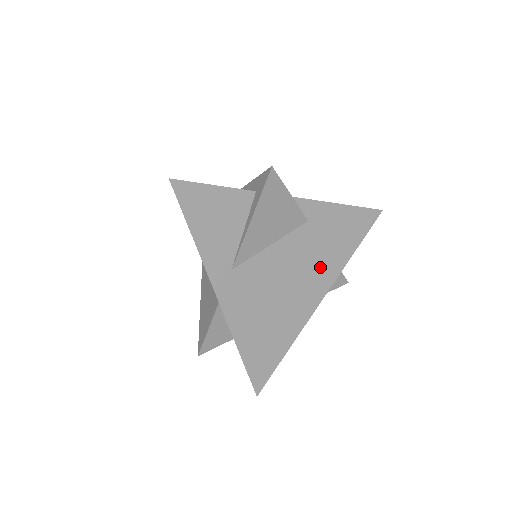
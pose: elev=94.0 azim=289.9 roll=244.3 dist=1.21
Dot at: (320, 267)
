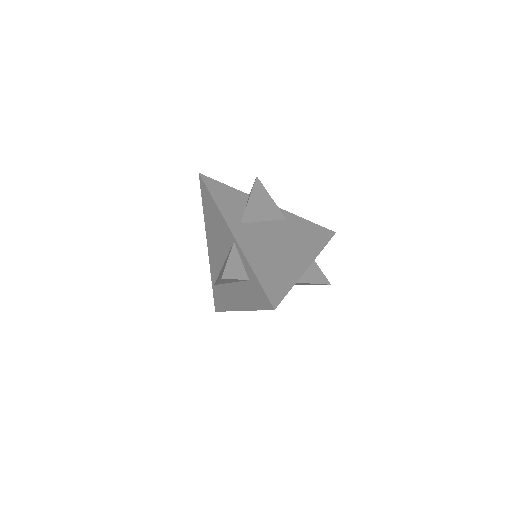
Dot at: (302, 245)
